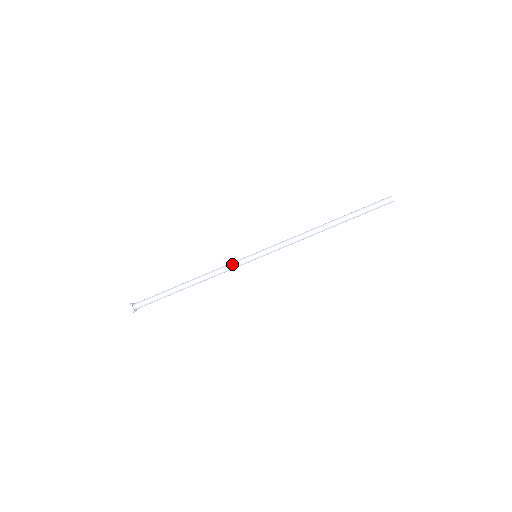
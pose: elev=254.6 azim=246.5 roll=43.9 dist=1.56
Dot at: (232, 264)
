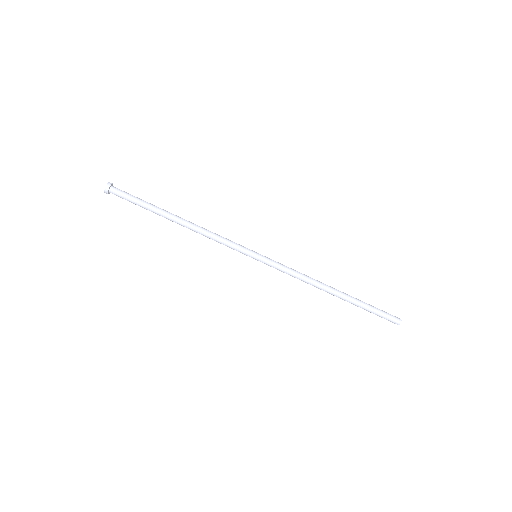
Dot at: (231, 241)
